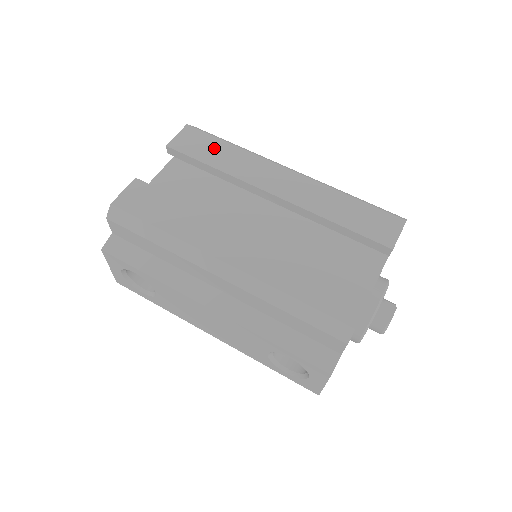
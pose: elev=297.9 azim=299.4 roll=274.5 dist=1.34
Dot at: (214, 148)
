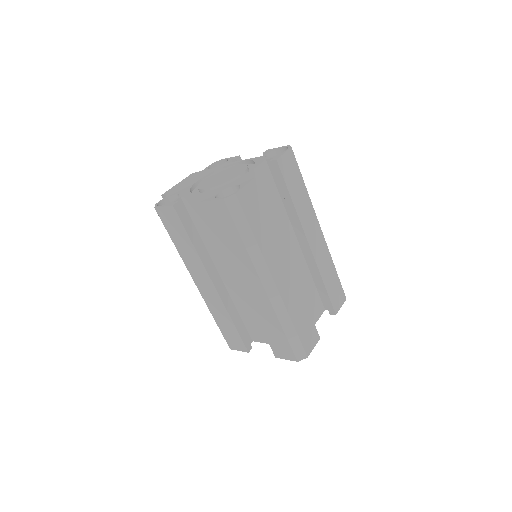
Dot at: (229, 233)
